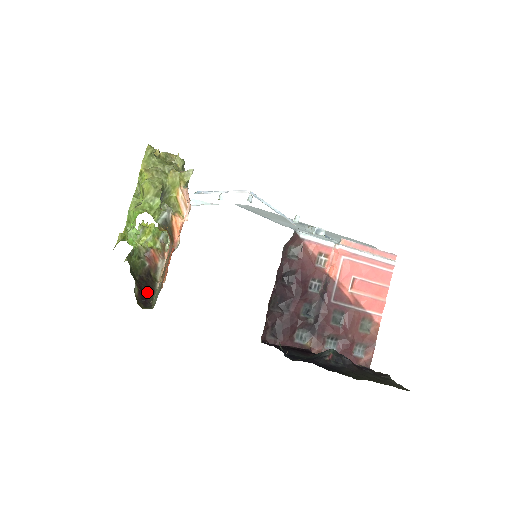
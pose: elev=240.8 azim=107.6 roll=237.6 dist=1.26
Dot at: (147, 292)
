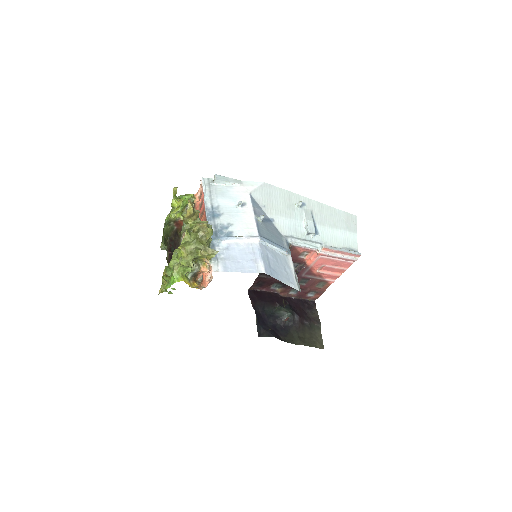
Dot at: occluded
